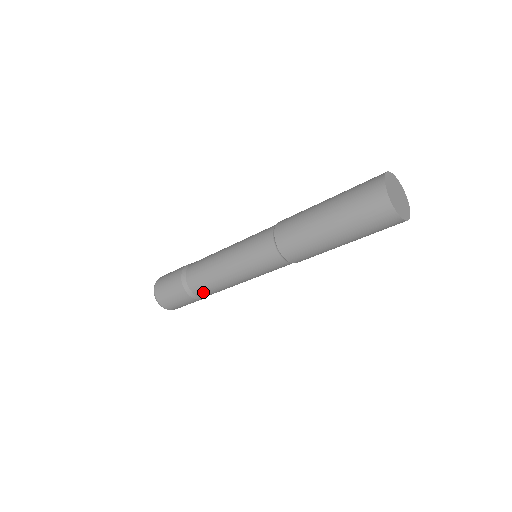
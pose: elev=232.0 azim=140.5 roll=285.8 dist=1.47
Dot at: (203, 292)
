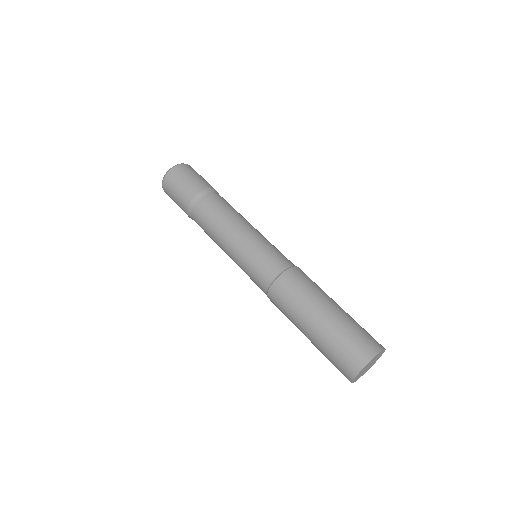
Dot at: occluded
